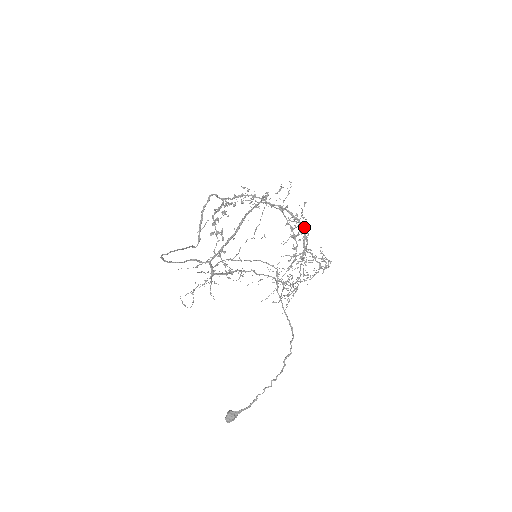
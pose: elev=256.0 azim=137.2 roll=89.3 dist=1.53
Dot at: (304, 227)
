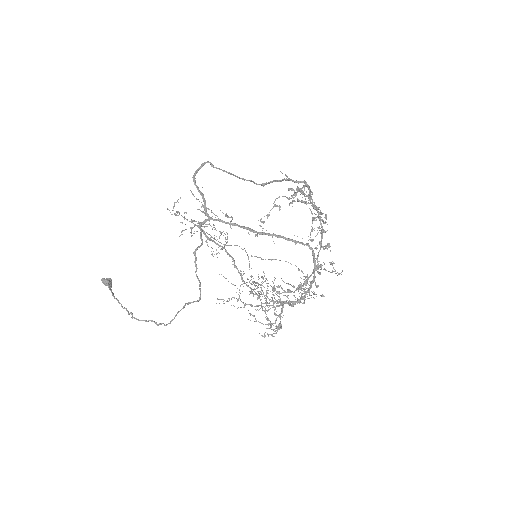
Dot at: occluded
